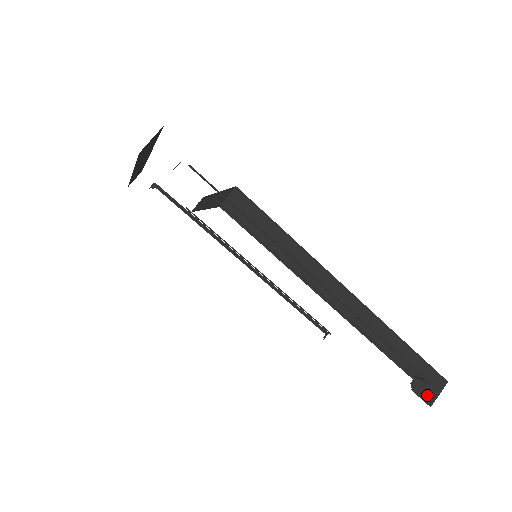
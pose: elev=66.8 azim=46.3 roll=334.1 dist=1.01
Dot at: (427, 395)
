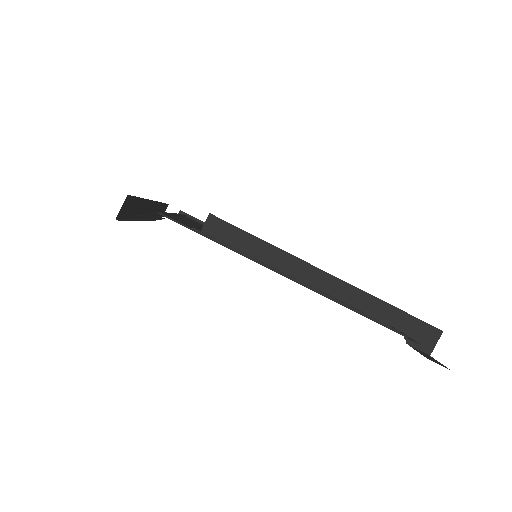
Dot at: (424, 346)
